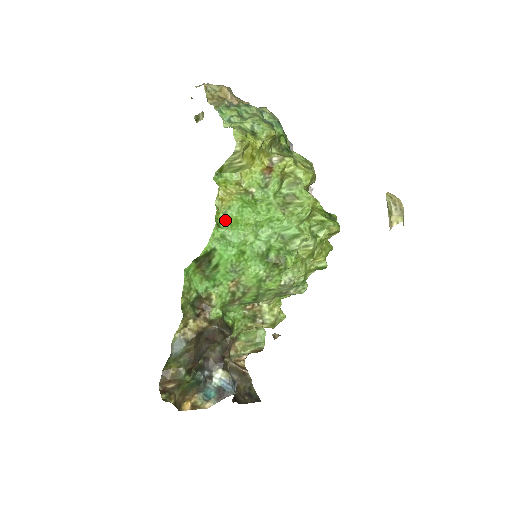
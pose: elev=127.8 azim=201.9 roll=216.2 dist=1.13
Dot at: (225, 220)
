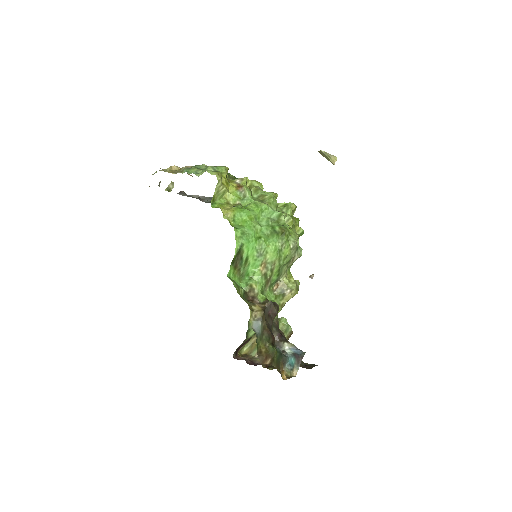
Dot at: (236, 225)
